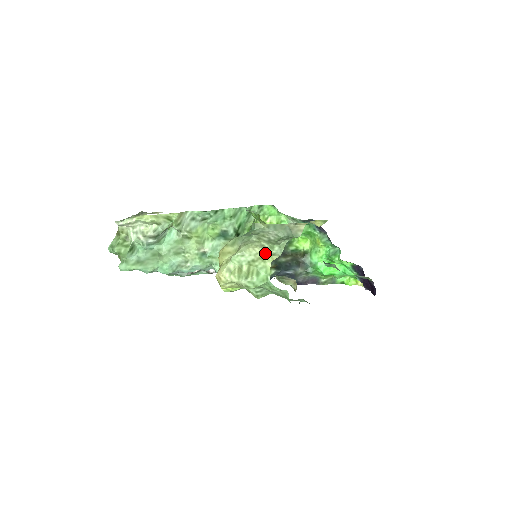
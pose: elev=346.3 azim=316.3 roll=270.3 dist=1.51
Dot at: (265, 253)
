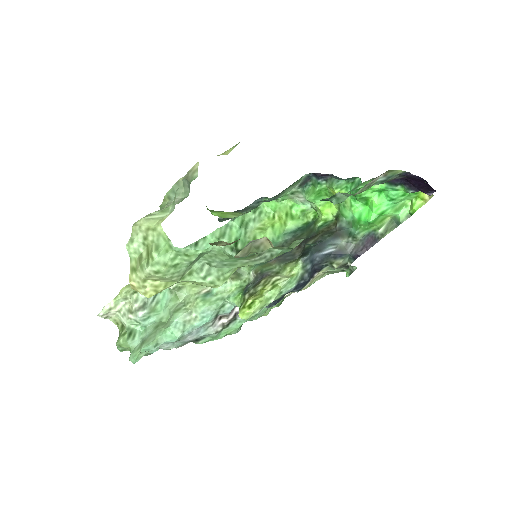
Dot at: (151, 220)
